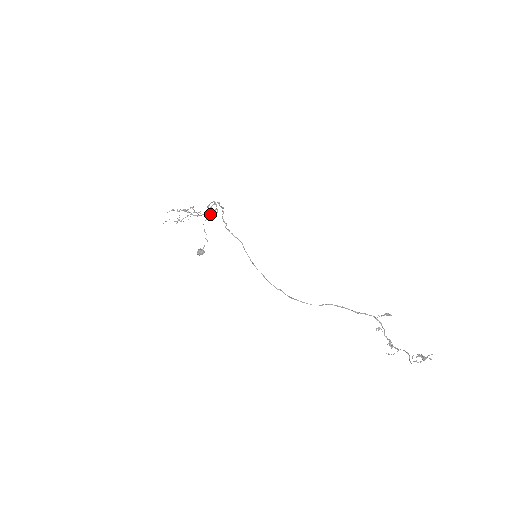
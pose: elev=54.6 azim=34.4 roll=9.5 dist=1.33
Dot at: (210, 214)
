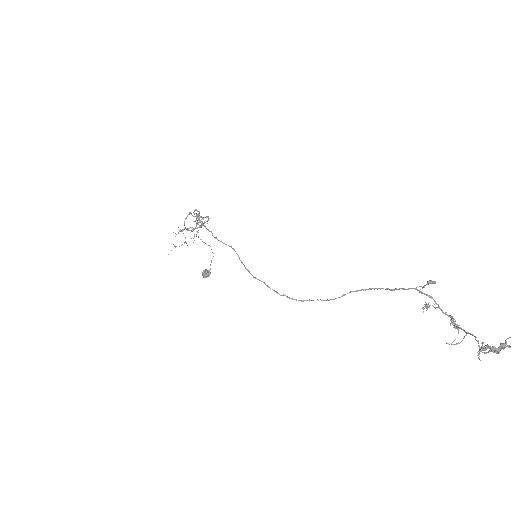
Dot at: occluded
